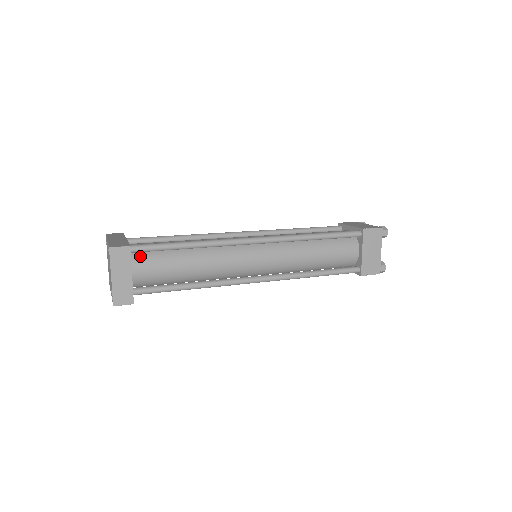
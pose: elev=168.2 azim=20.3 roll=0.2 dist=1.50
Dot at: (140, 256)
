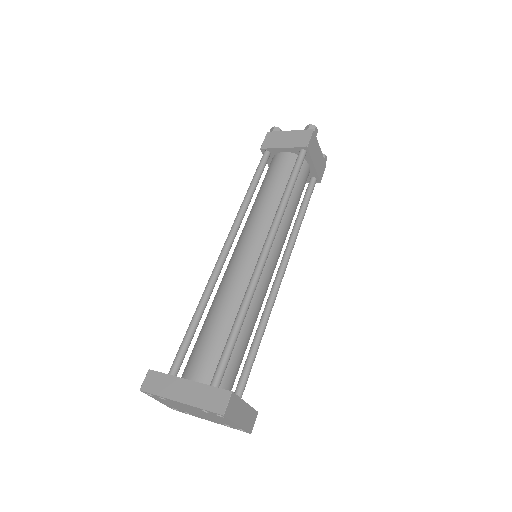
Dot at: occluded
